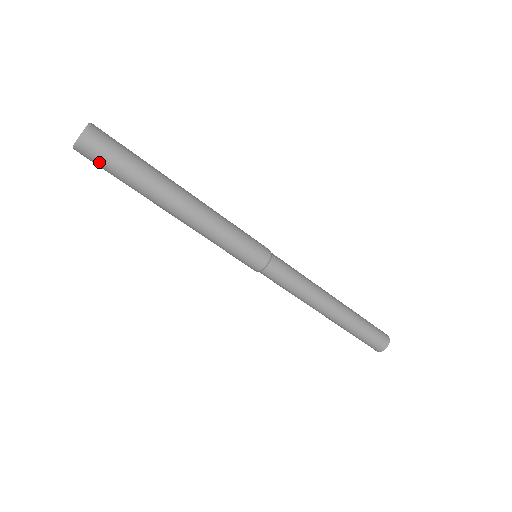
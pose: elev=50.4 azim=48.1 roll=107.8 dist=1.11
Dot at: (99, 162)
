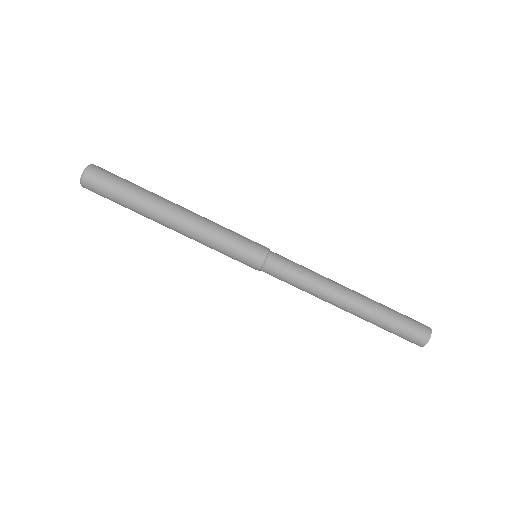
Dot at: (101, 188)
